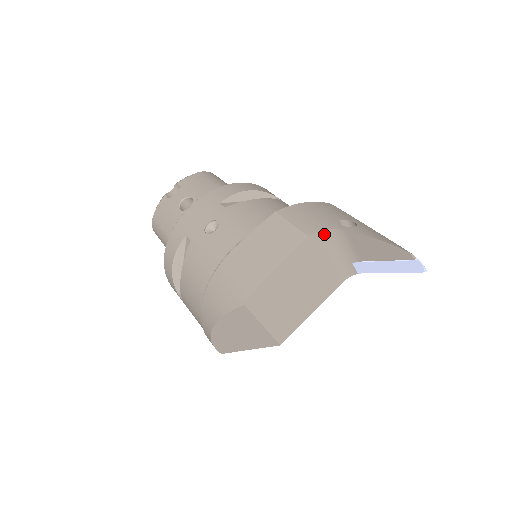
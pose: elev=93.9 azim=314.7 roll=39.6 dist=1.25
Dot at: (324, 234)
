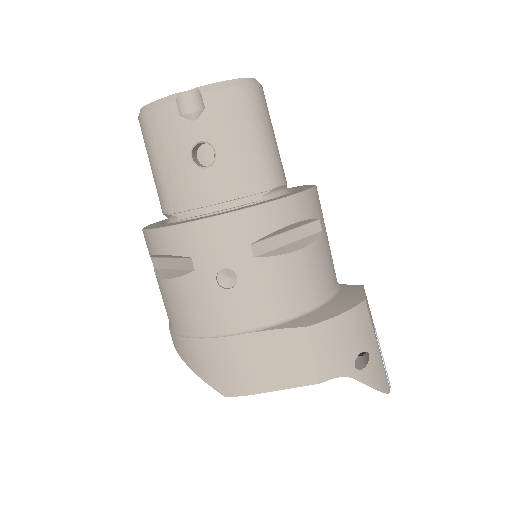
Dot at: (335, 375)
